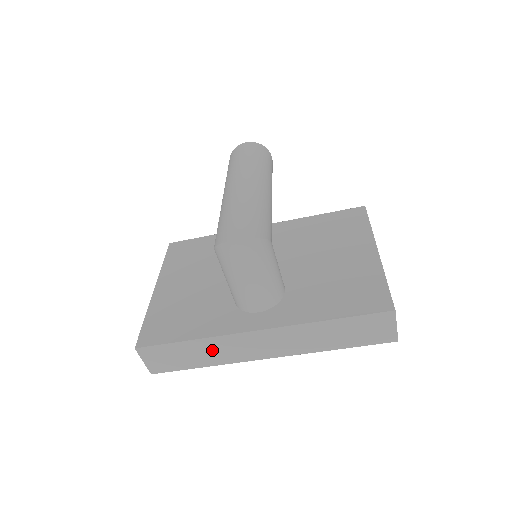
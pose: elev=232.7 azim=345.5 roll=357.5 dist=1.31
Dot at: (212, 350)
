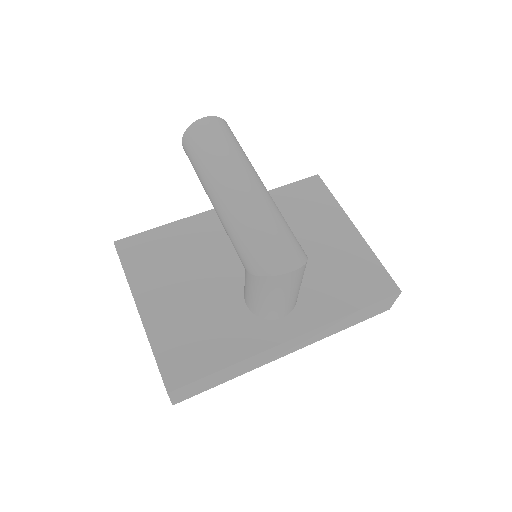
Dot at: (244, 366)
